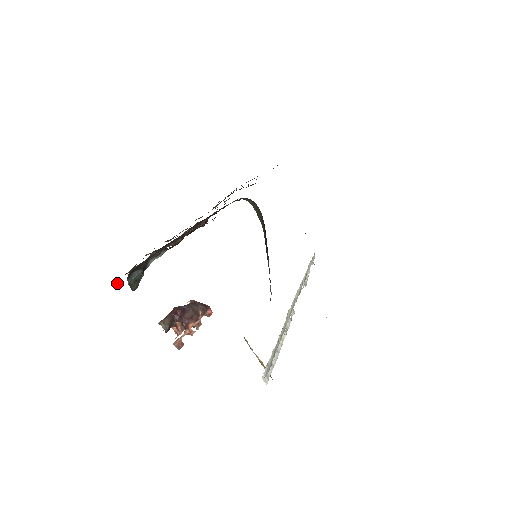
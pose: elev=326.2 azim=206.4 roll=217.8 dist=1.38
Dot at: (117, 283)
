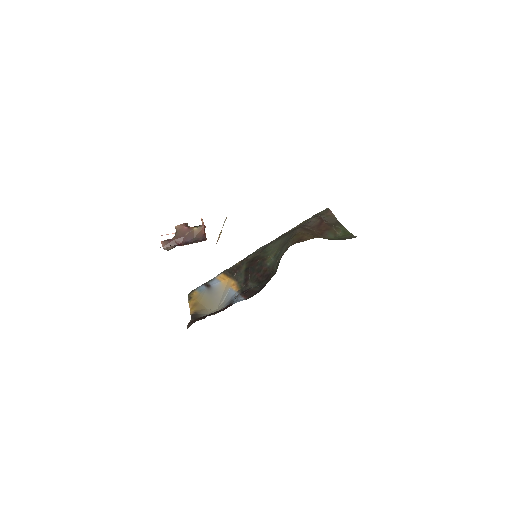
Dot at: occluded
